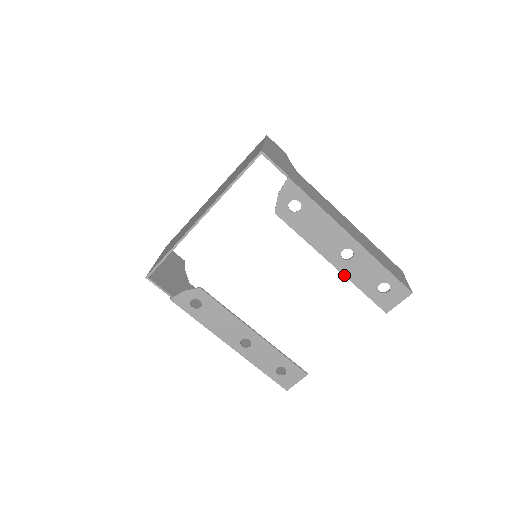
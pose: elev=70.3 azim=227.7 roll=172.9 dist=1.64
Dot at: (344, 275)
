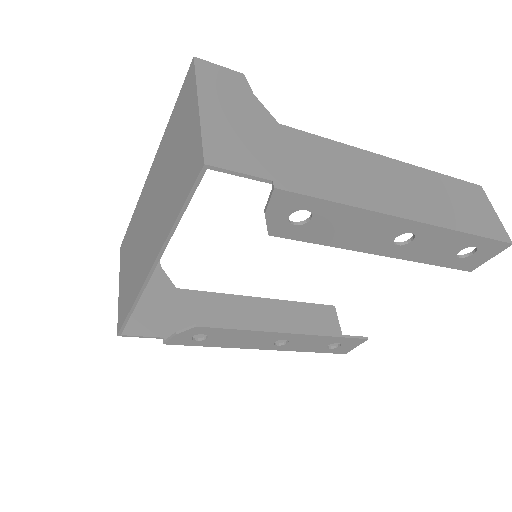
Dot at: (402, 259)
